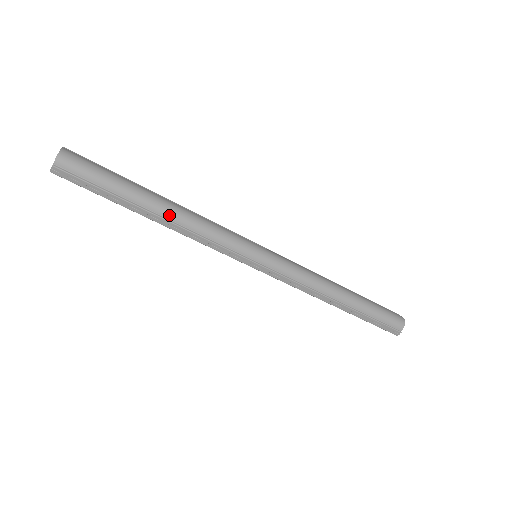
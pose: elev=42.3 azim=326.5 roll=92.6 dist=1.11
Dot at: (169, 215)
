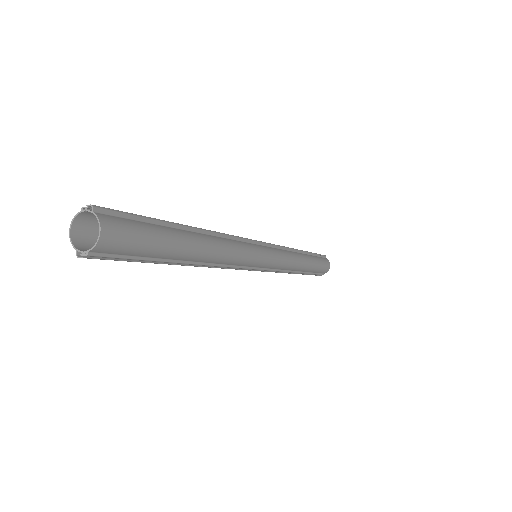
Dot at: (203, 259)
